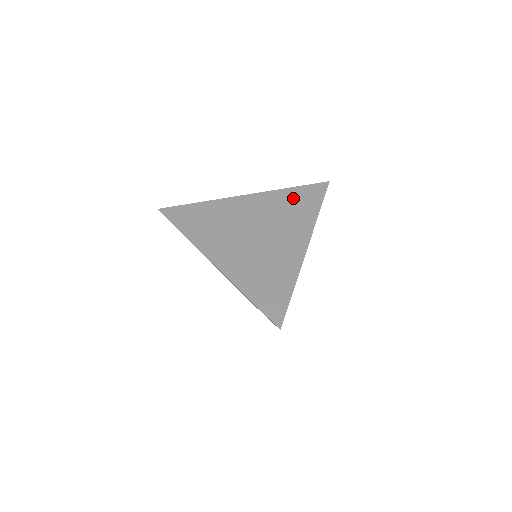
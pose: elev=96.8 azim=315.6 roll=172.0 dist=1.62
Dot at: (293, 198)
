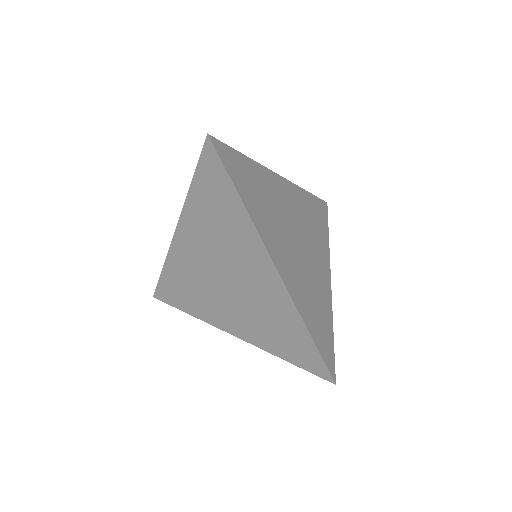
Dot at: occluded
